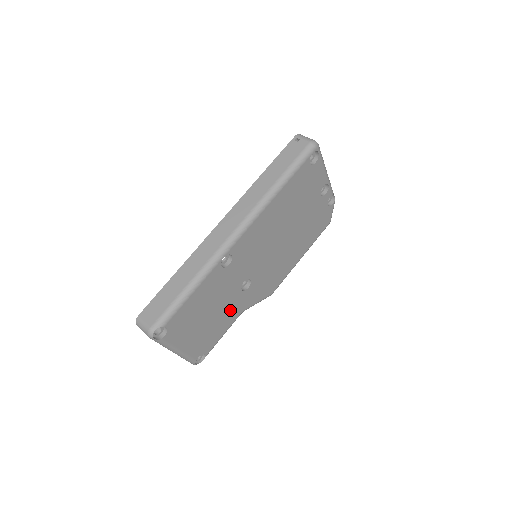
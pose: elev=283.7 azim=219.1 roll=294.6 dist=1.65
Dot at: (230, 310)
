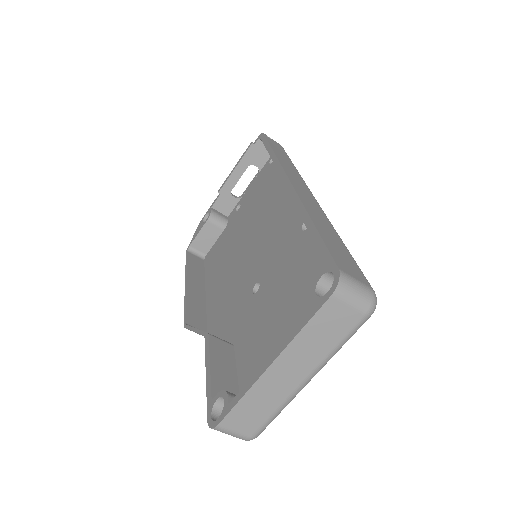
Dot at: occluded
